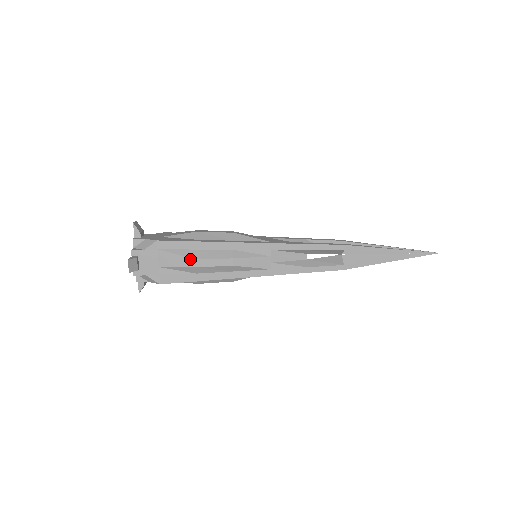
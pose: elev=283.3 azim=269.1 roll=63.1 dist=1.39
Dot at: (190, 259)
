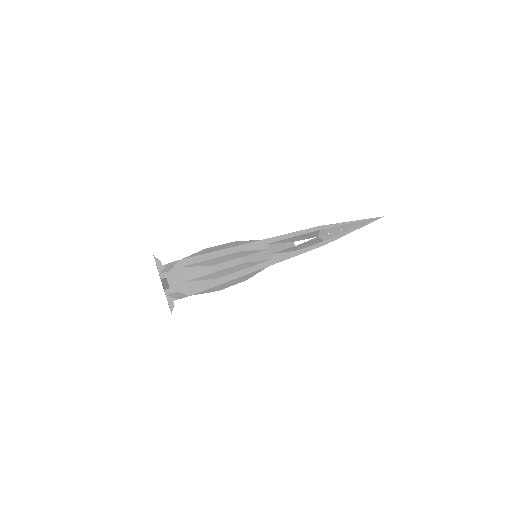
Dot at: (209, 267)
